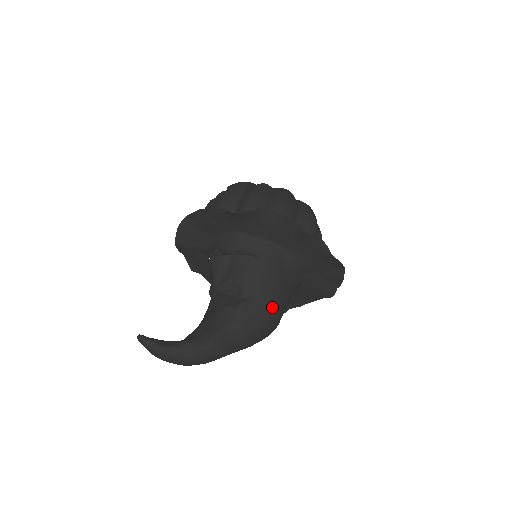
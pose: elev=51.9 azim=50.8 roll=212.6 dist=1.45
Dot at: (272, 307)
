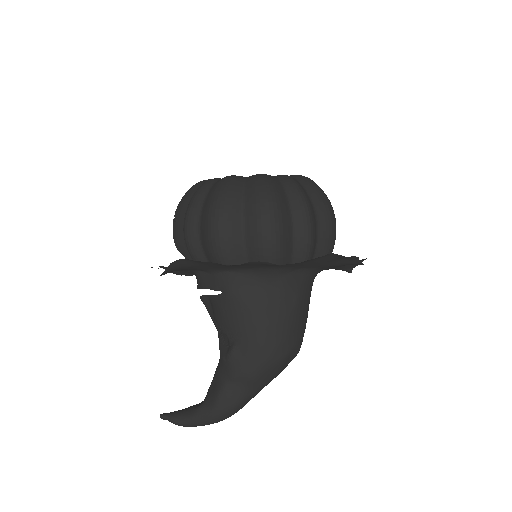
Dot at: (265, 341)
